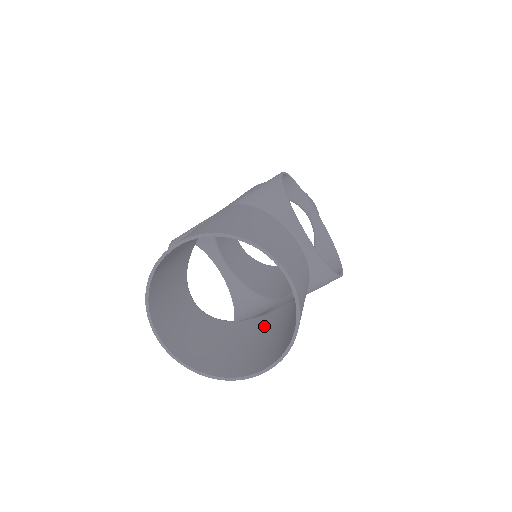
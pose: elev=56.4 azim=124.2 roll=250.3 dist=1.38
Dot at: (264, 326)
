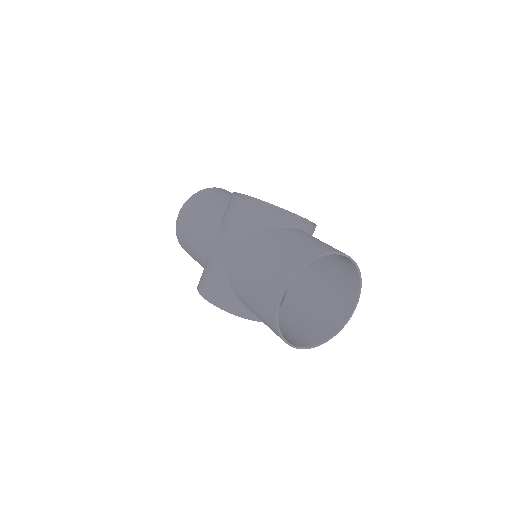
Dot at: (304, 287)
